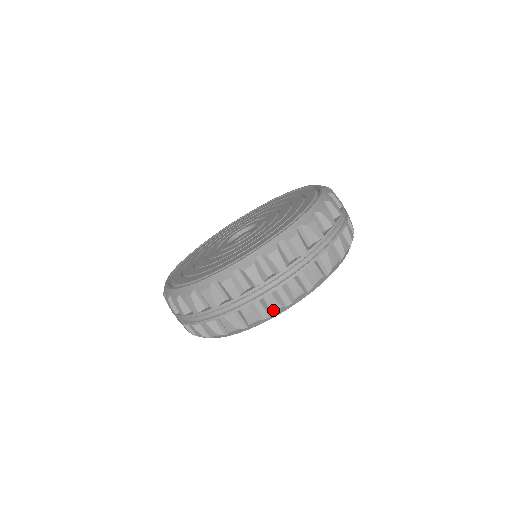
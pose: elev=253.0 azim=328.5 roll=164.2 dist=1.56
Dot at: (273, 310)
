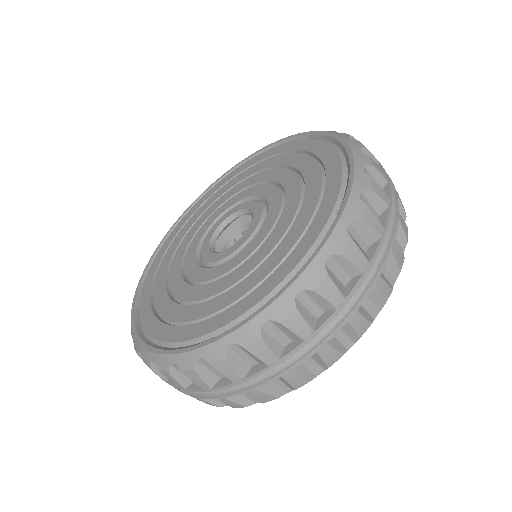
Dot at: (210, 404)
